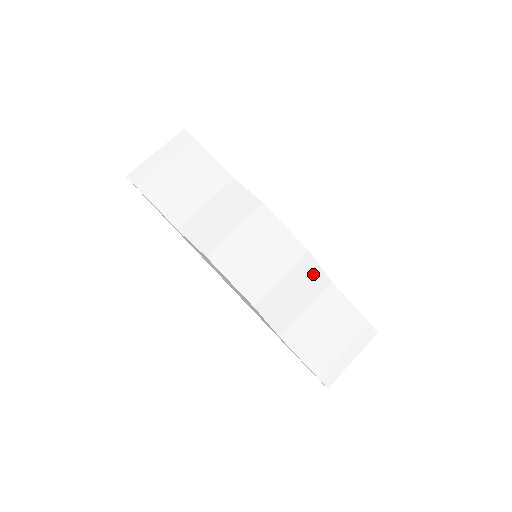
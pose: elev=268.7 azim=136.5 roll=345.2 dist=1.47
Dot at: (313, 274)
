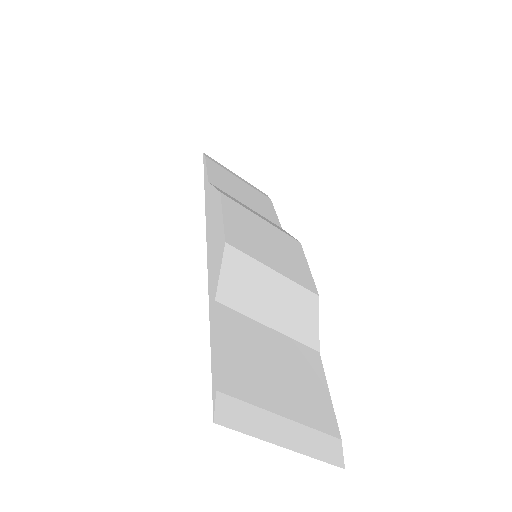
Dot at: (306, 315)
